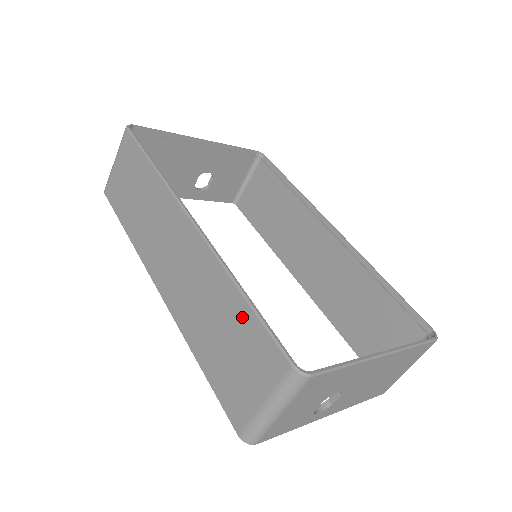
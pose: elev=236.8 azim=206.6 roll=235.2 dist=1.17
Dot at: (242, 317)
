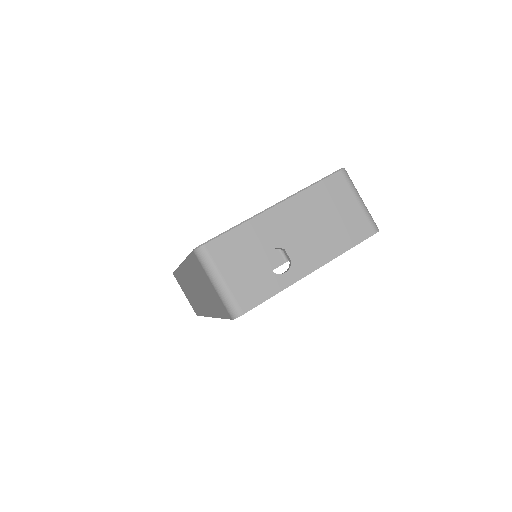
Dot at: (193, 266)
